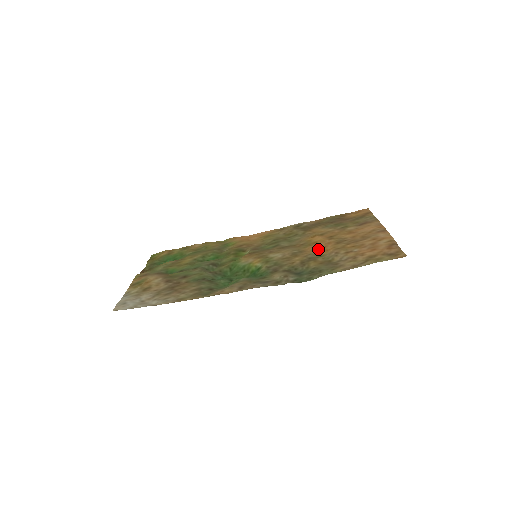
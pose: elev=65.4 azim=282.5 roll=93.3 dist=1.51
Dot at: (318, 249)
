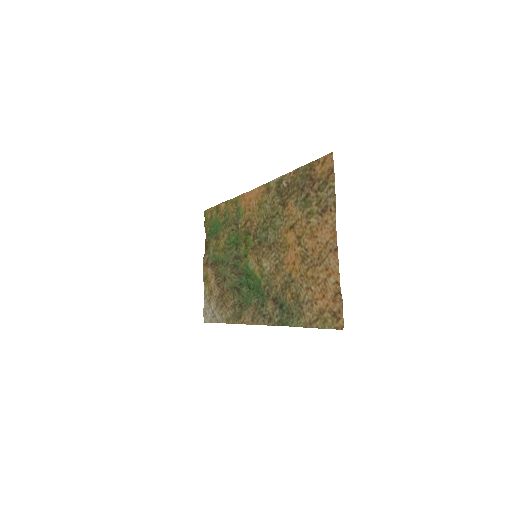
Dot at: (290, 267)
